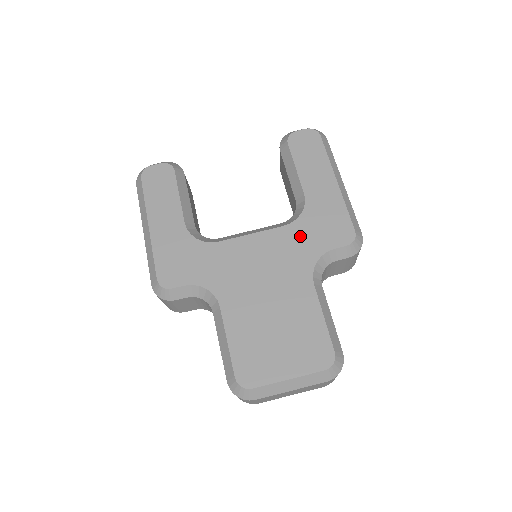
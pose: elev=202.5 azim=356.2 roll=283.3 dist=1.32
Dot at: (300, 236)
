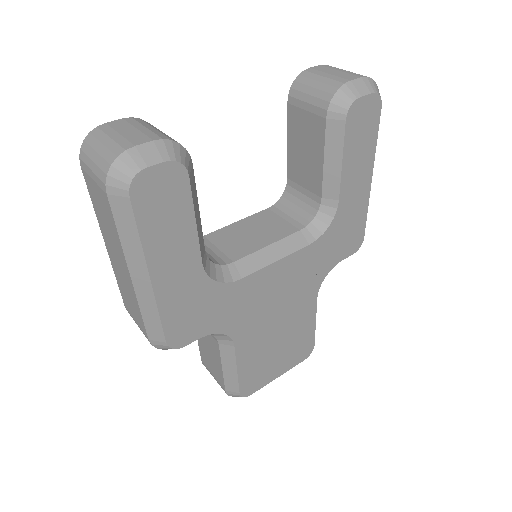
Dot at: (321, 253)
